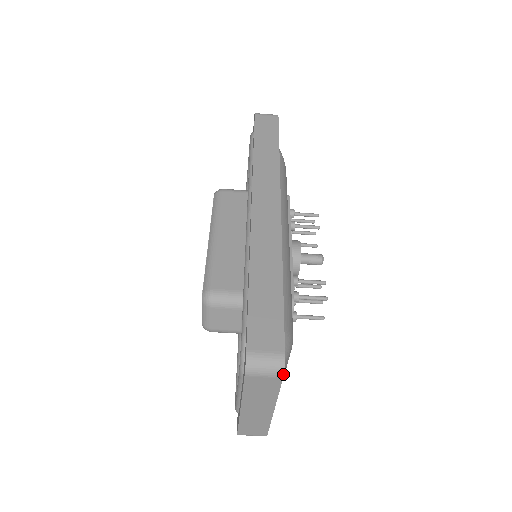
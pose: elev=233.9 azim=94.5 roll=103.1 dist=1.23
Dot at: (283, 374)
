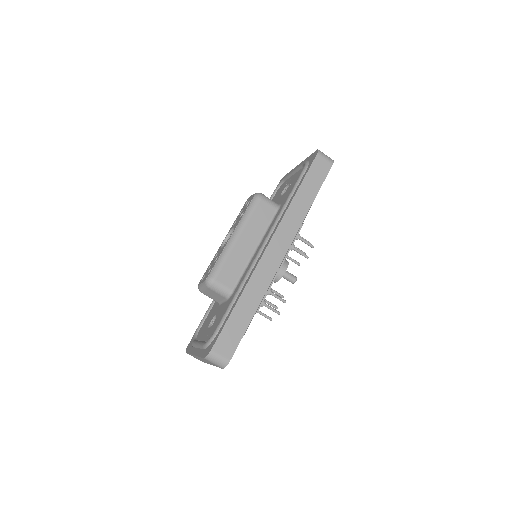
Dot at: occluded
